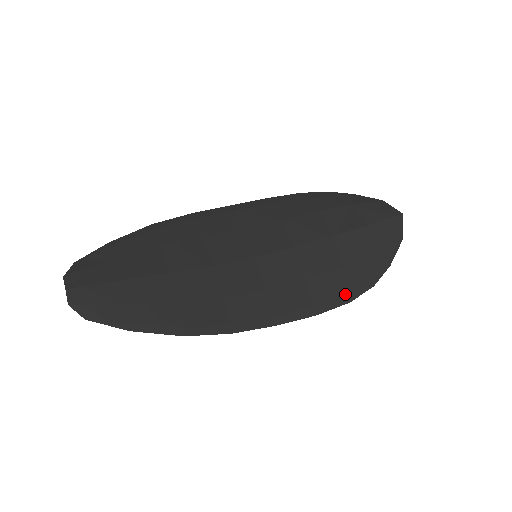
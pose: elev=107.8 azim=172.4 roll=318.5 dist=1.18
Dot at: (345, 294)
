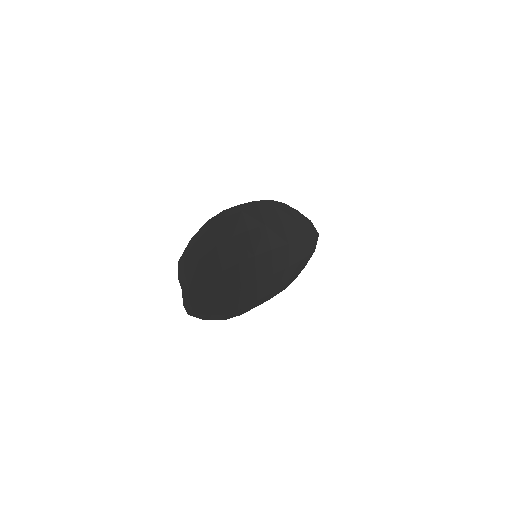
Dot at: (284, 285)
